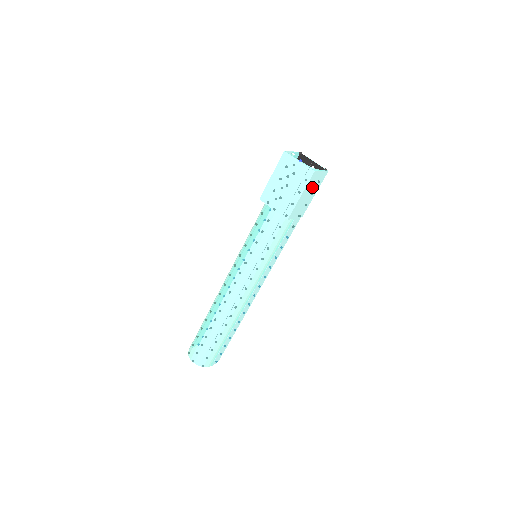
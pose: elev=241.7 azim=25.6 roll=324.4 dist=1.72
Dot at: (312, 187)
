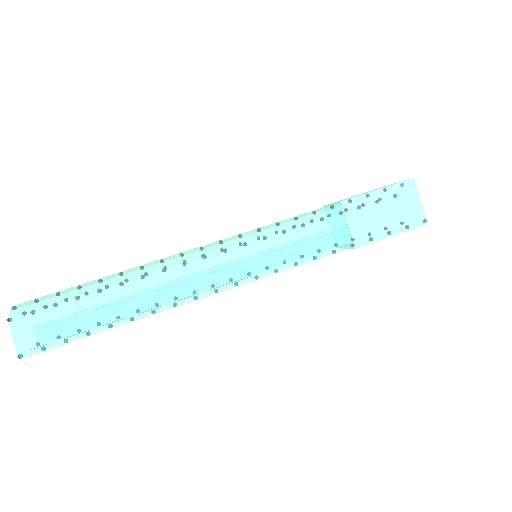
Dot at: (397, 208)
